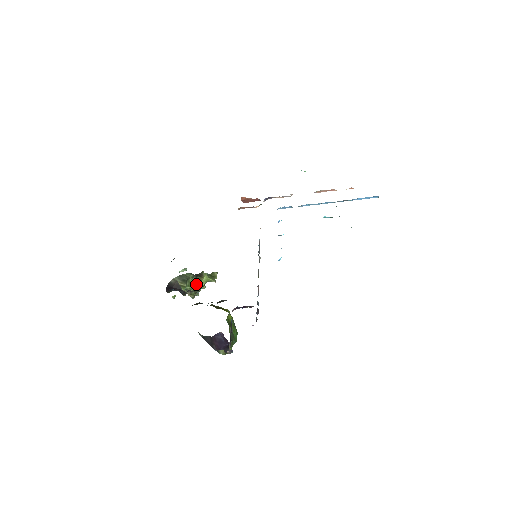
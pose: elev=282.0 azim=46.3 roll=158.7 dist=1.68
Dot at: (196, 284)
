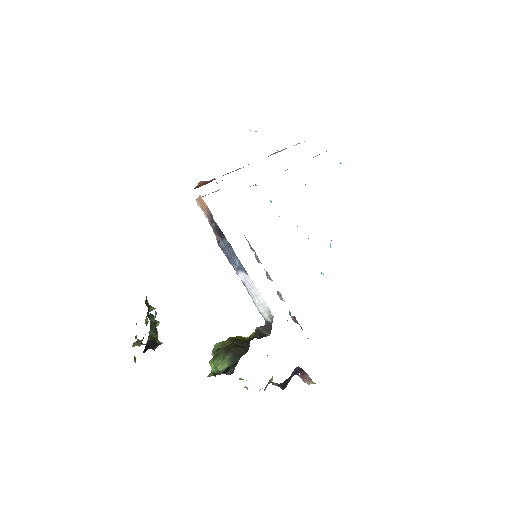
Dot at: occluded
